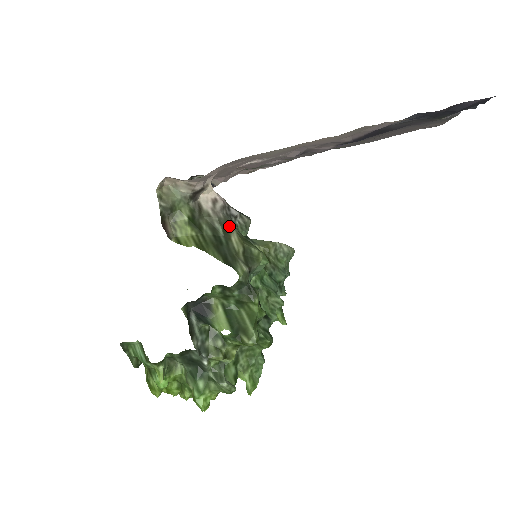
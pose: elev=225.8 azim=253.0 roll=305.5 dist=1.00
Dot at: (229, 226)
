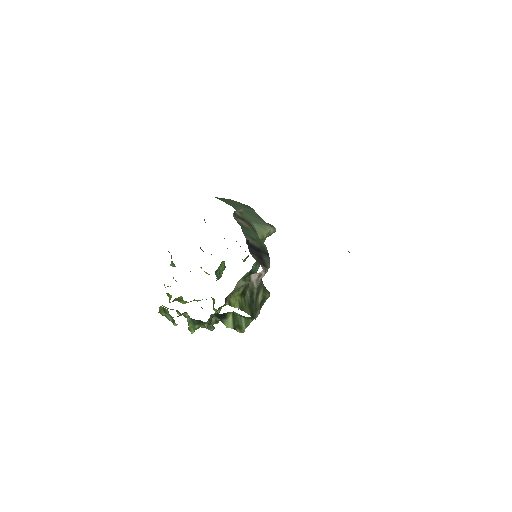
Dot at: (261, 288)
